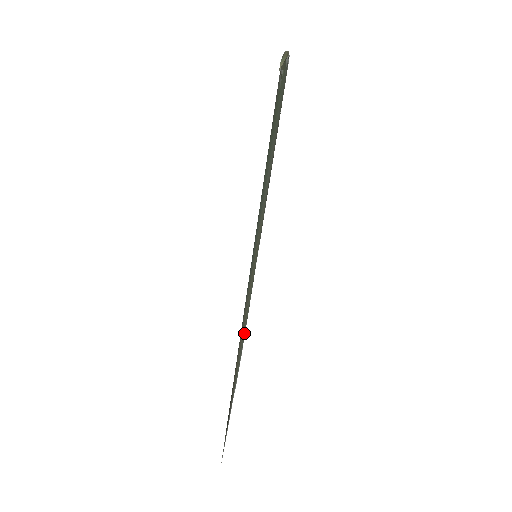
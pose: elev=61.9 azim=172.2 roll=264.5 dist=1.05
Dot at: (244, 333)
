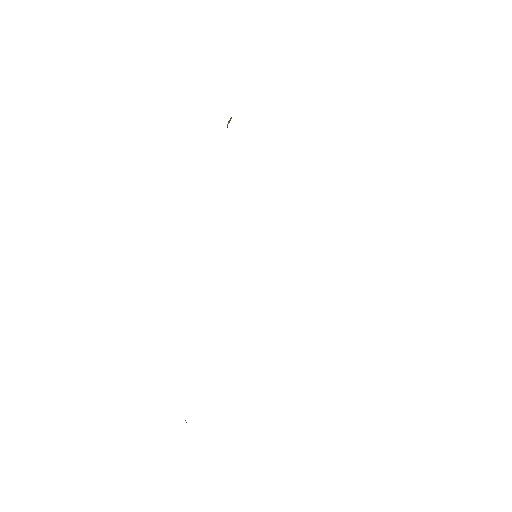
Dot at: occluded
